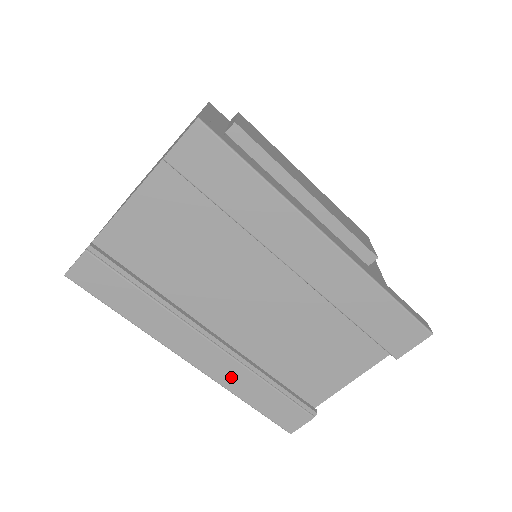
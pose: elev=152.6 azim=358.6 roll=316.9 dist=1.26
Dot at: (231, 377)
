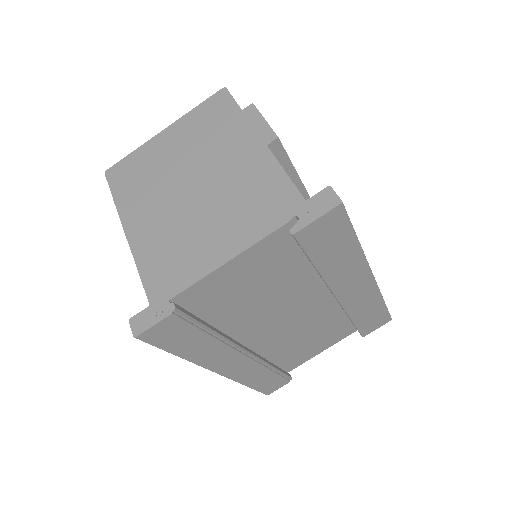
Dot at: (247, 374)
